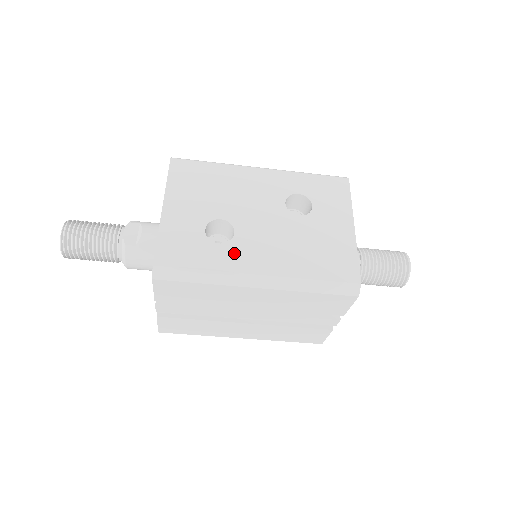
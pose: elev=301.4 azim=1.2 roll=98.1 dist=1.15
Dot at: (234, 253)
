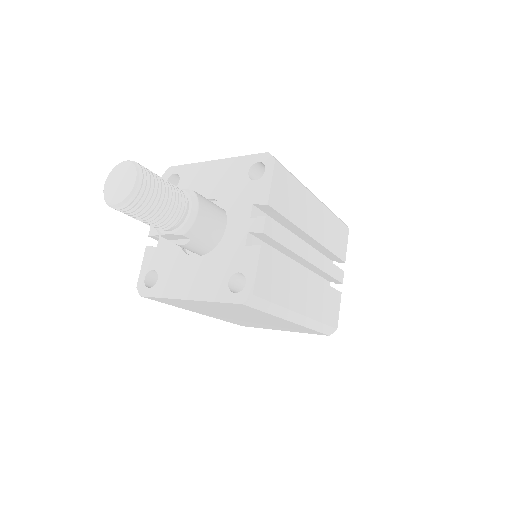
Dot at: occluded
